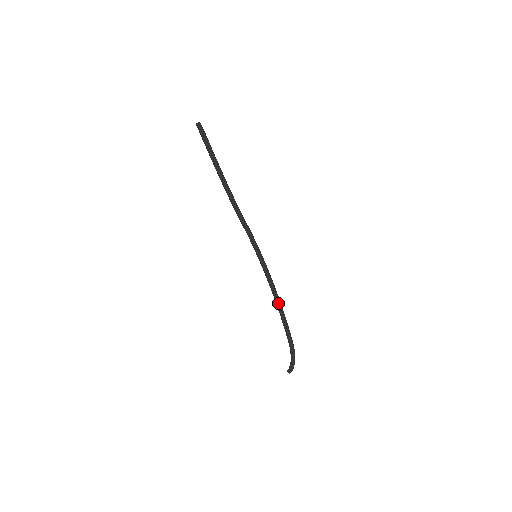
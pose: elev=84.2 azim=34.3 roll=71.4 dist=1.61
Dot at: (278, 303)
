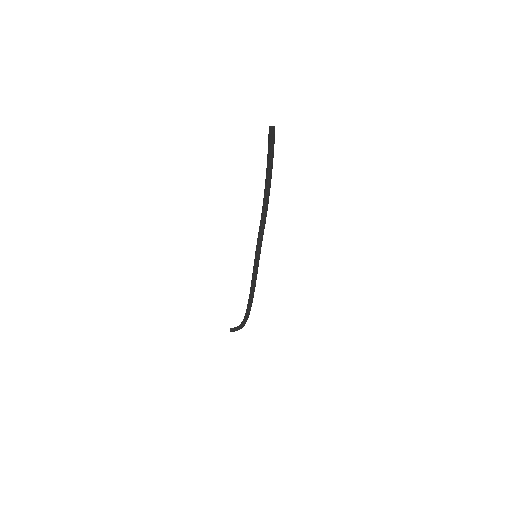
Dot at: (250, 295)
